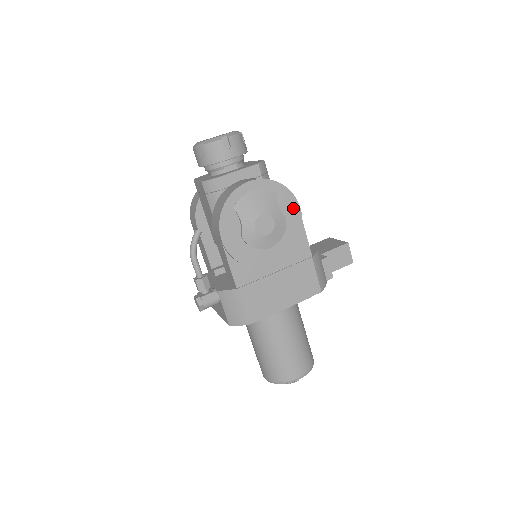
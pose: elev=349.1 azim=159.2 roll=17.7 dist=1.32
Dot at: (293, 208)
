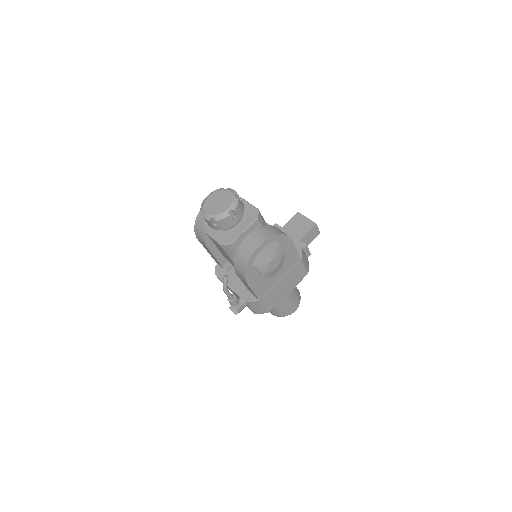
Dot at: (288, 243)
